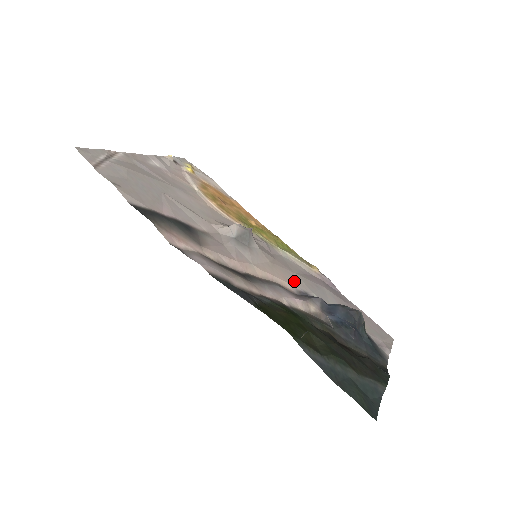
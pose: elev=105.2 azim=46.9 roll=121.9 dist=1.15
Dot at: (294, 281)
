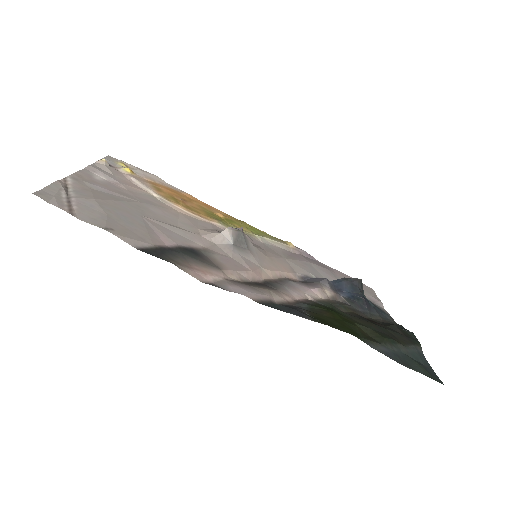
Dot at: (291, 268)
